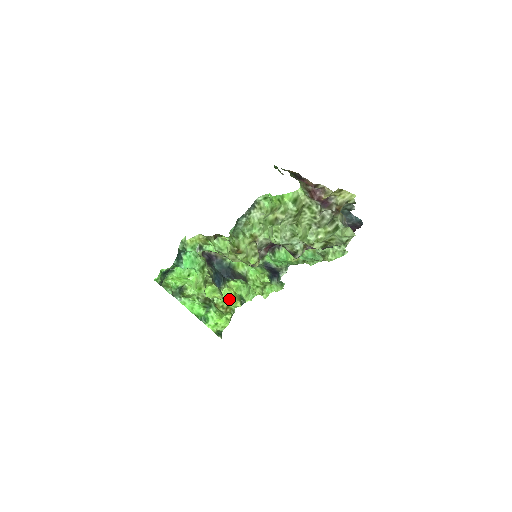
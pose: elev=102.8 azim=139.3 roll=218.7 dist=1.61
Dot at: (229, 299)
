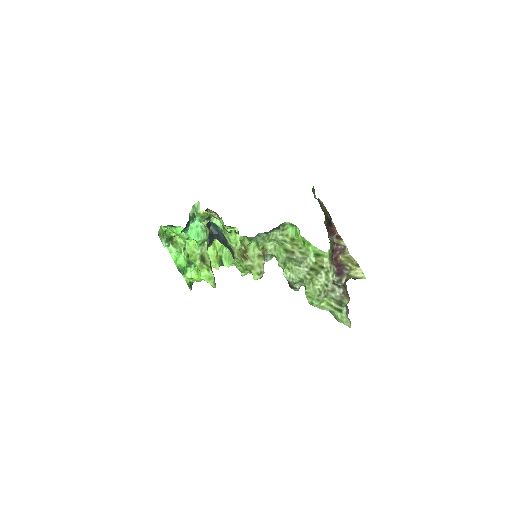
Dot at: (210, 258)
